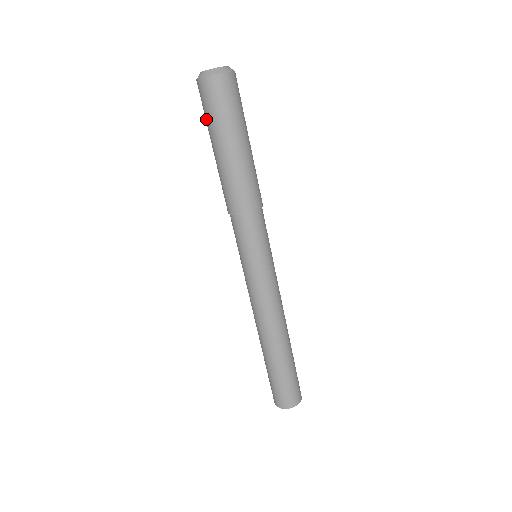
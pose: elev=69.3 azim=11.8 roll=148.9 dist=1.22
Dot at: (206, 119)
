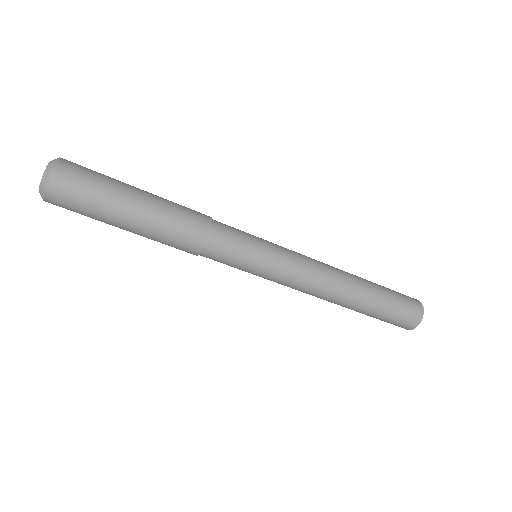
Dot at: (90, 215)
